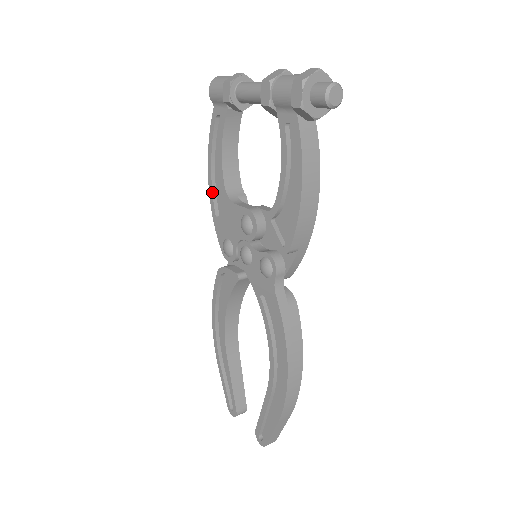
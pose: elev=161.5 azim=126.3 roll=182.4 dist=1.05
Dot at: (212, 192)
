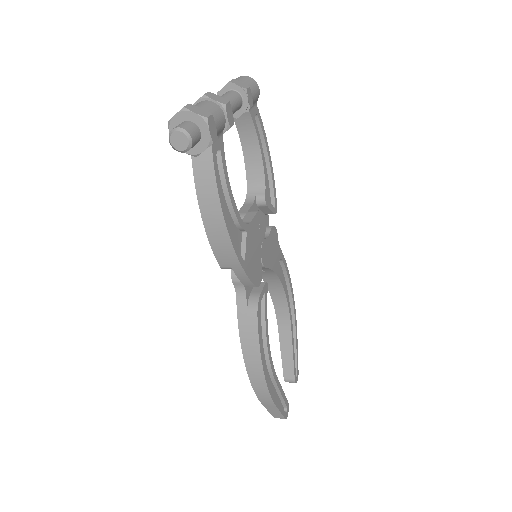
Dot at: occluded
